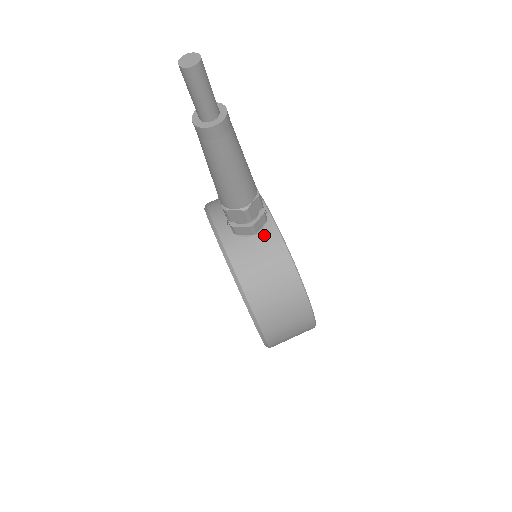
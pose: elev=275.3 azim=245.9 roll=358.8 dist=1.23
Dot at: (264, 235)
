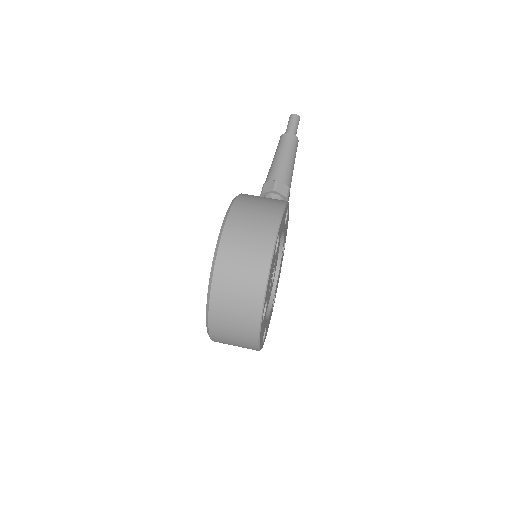
Dot at: occluded
